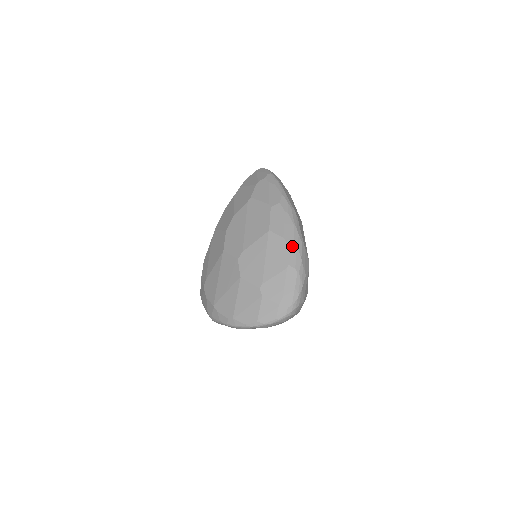
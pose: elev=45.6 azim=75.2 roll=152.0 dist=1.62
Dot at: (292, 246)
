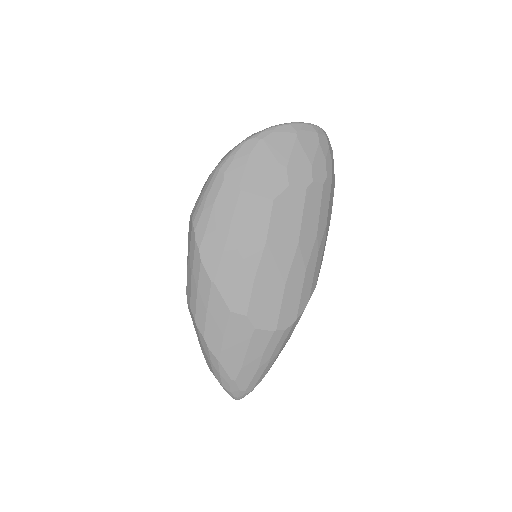
Dot at: occluded
